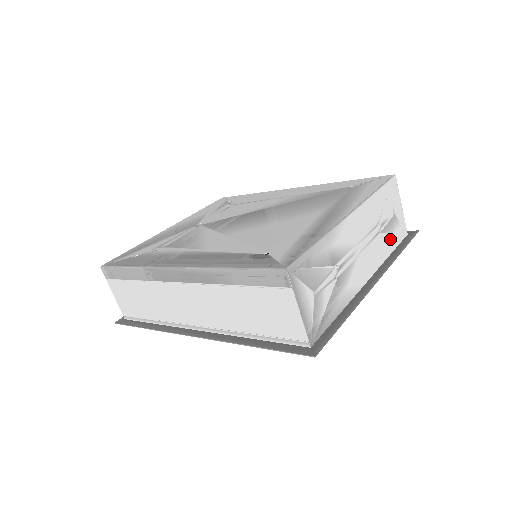
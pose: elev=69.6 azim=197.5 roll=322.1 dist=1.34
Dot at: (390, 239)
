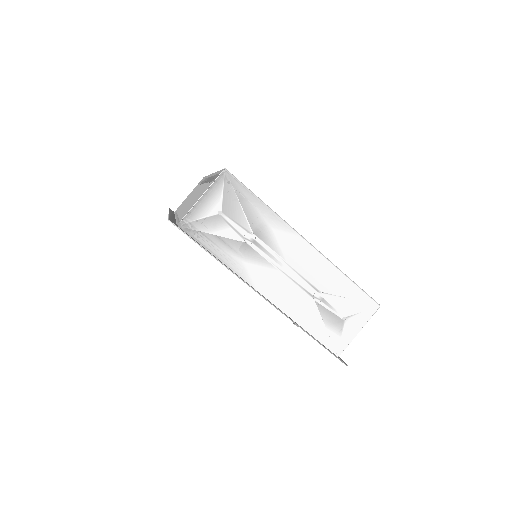
Dot at: (317, 322)
